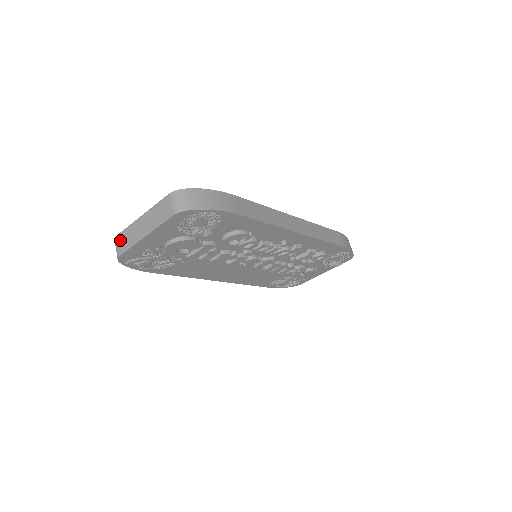
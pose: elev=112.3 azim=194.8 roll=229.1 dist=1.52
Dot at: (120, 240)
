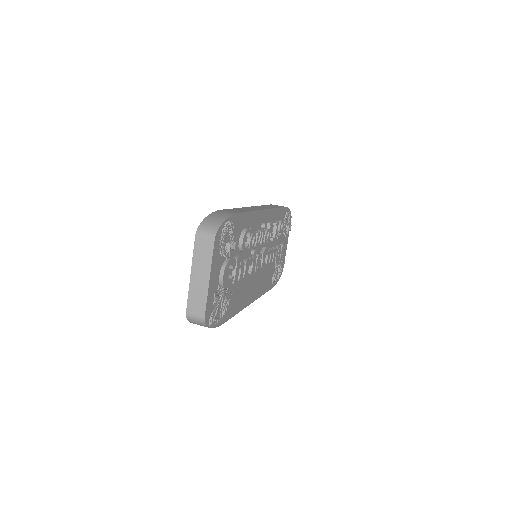
Dot at: (193, 309)
